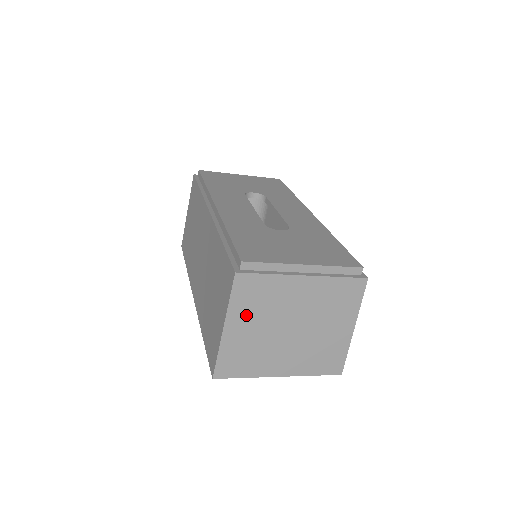
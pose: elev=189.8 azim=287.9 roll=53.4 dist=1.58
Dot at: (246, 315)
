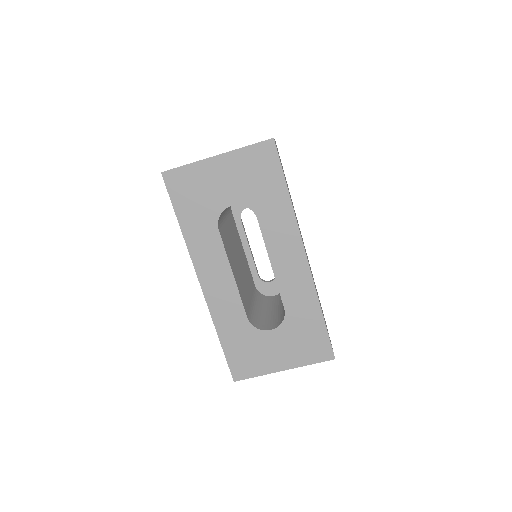
Dot at: occluded
